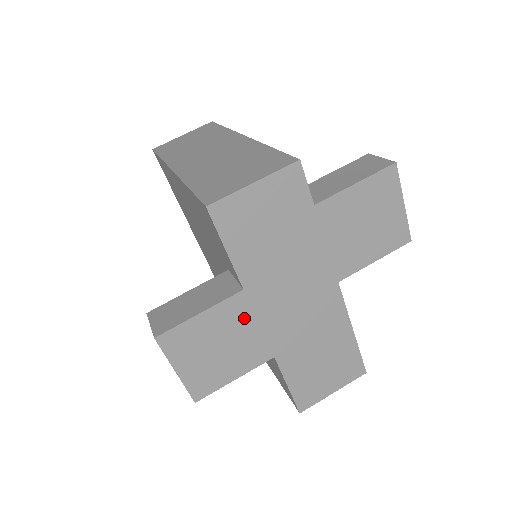
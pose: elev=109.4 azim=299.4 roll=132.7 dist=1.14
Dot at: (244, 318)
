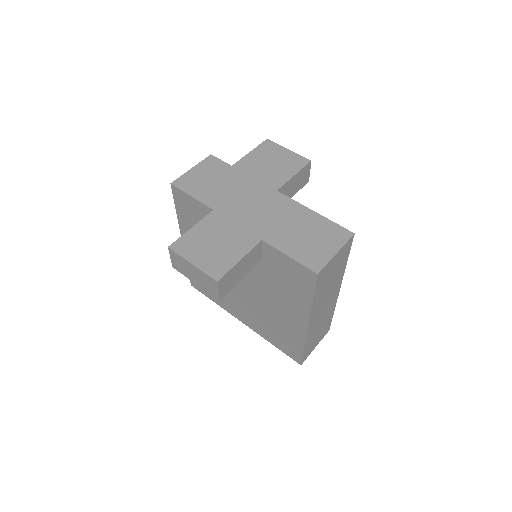
Dot at: (223, 224)
